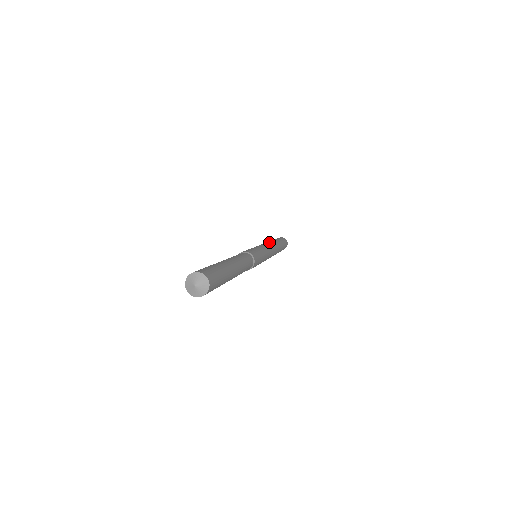
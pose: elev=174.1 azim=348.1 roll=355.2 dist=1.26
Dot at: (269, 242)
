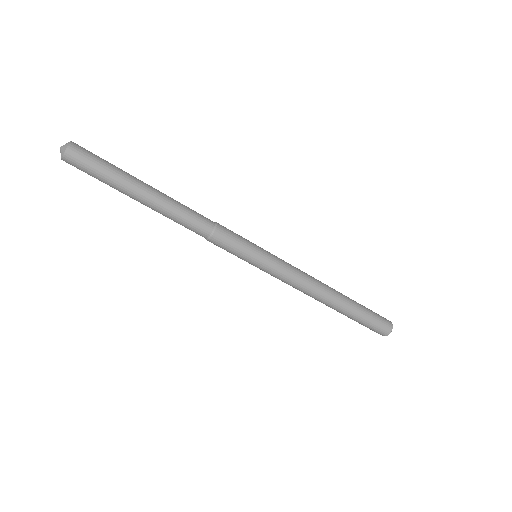
Dot at: occluded
